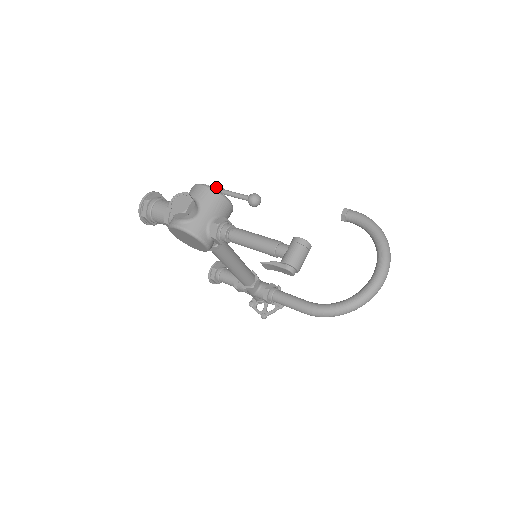
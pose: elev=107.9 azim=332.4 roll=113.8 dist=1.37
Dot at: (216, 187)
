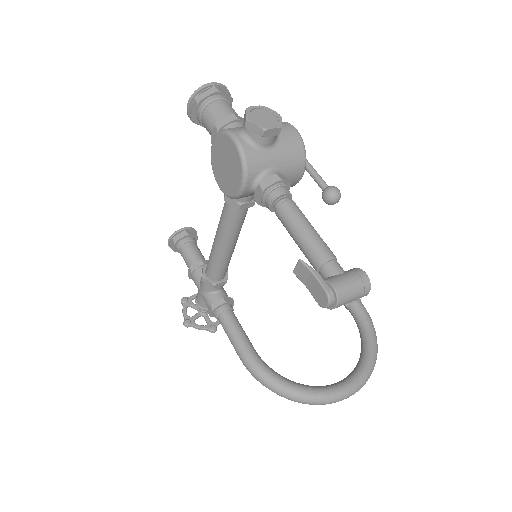
Dot at: occluded
